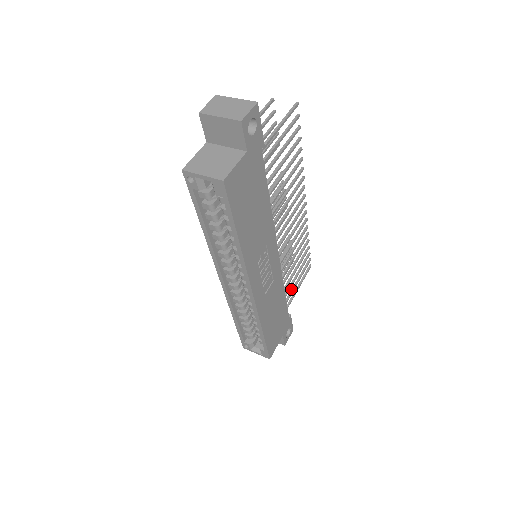
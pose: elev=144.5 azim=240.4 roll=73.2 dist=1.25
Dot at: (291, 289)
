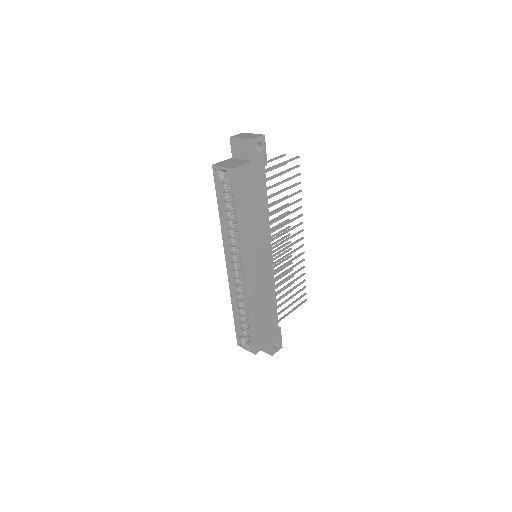
Dot at: (285, 307)
